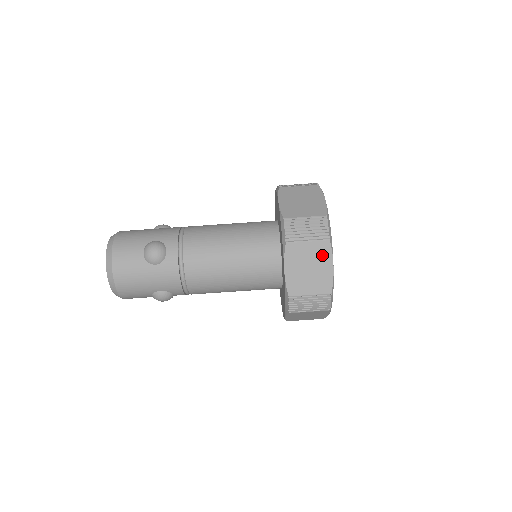
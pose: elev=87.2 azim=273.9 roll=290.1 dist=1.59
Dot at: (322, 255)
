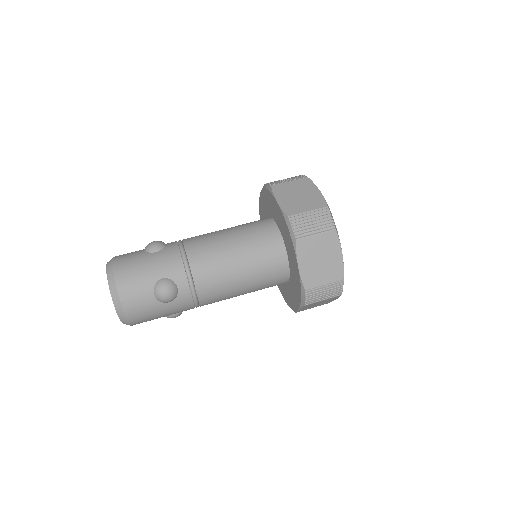
Dot at: (306, 186)
